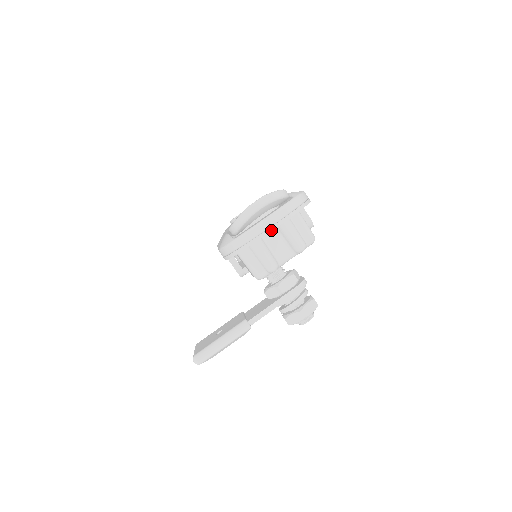
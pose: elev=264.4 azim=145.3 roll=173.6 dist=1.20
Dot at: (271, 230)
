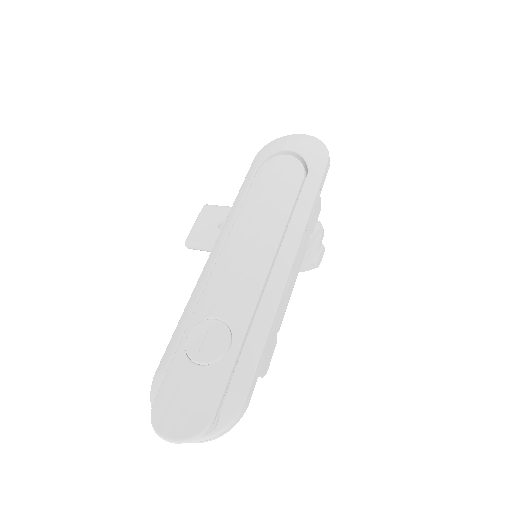
Dot at: occluded
